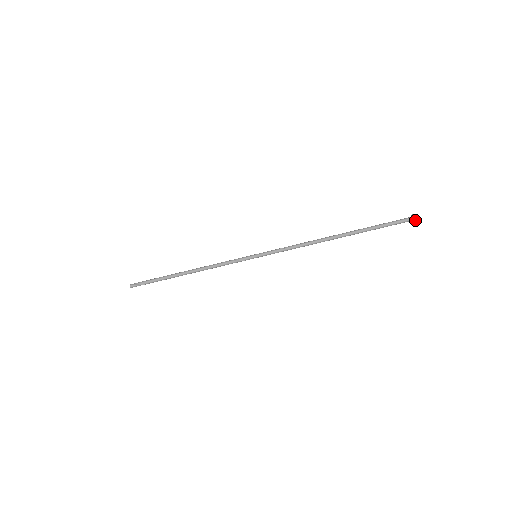
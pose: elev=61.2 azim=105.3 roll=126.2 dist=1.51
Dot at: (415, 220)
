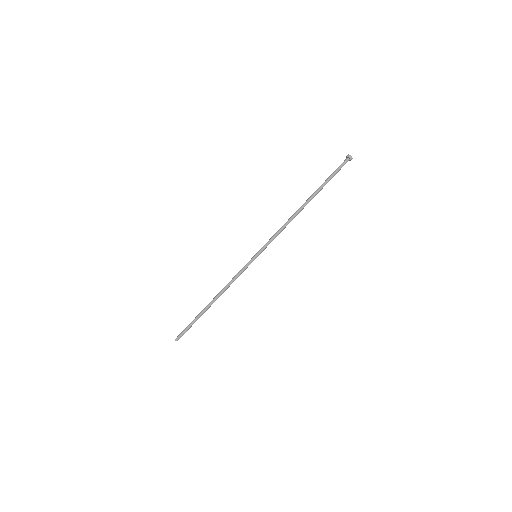
Dot at: (351, 159)
